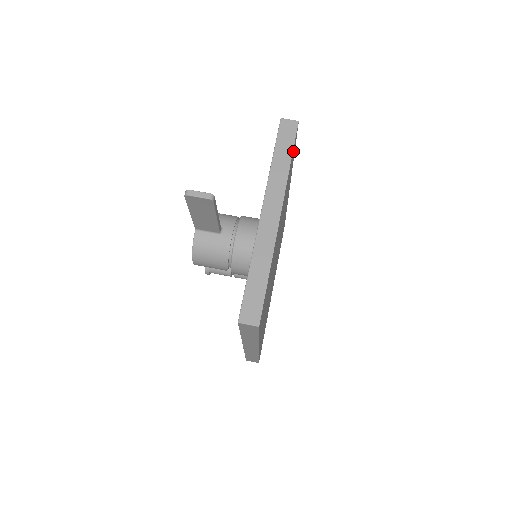
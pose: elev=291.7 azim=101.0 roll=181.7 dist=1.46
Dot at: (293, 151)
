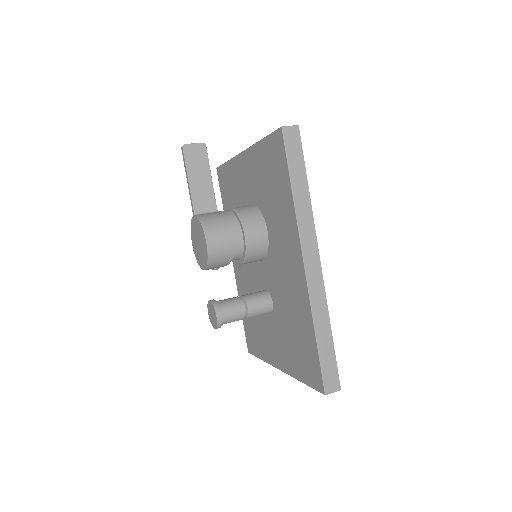
Dot at: occluded
